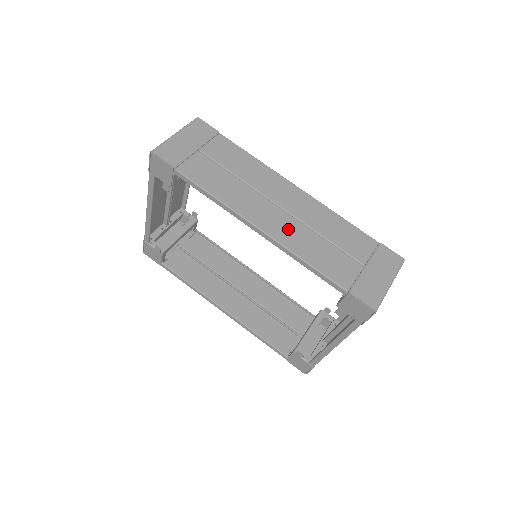
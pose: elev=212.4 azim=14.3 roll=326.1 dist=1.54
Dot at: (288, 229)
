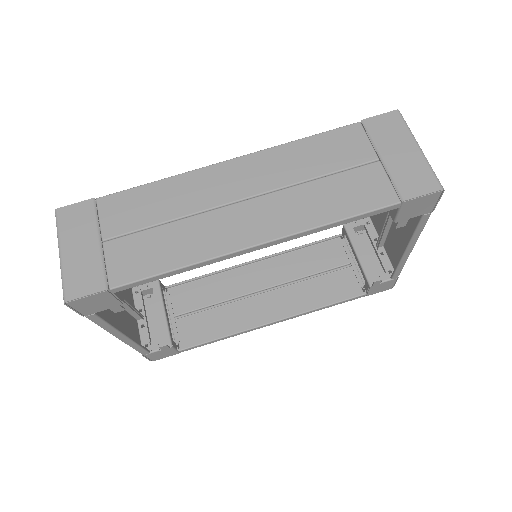
Dot at: (279, 211)
